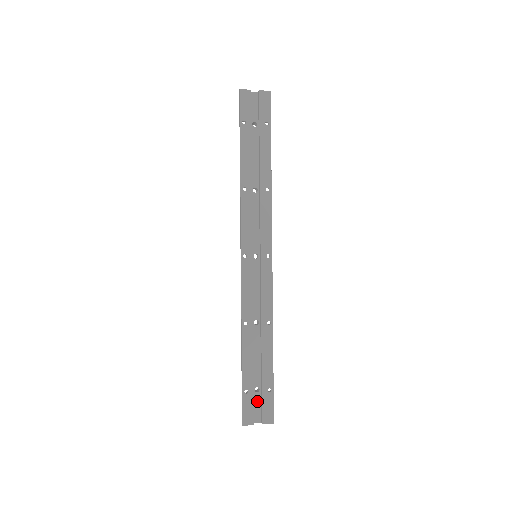
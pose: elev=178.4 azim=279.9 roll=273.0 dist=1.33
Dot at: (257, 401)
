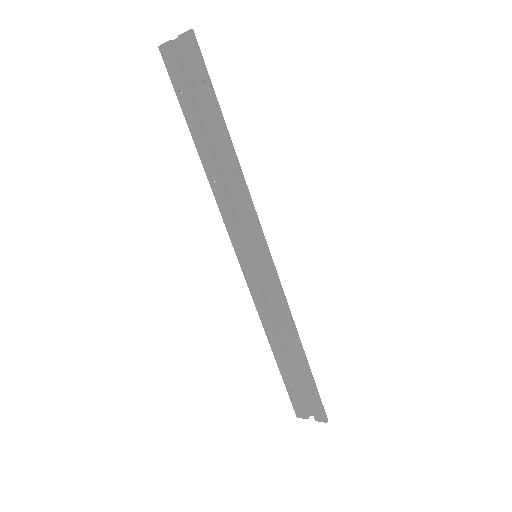
Dot at: occluded
